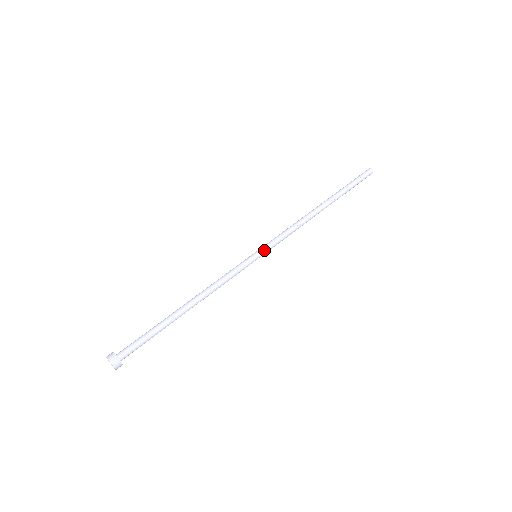
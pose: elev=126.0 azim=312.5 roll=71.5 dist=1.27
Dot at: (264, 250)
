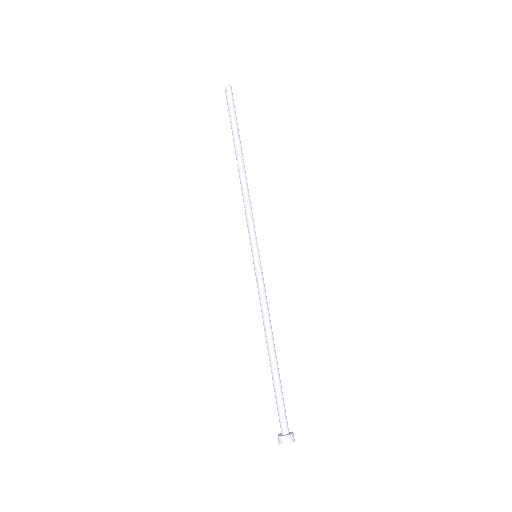
Dot at: (257, 245)
